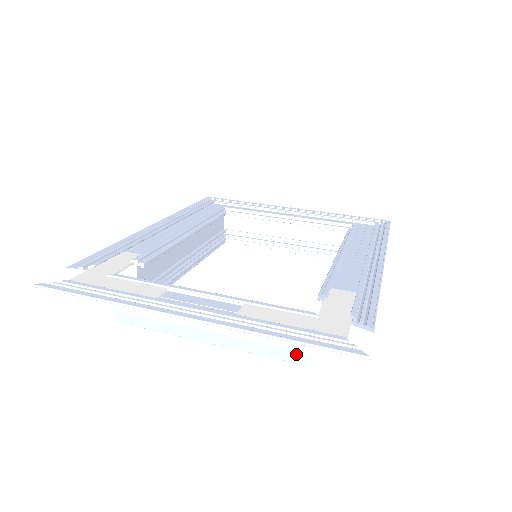
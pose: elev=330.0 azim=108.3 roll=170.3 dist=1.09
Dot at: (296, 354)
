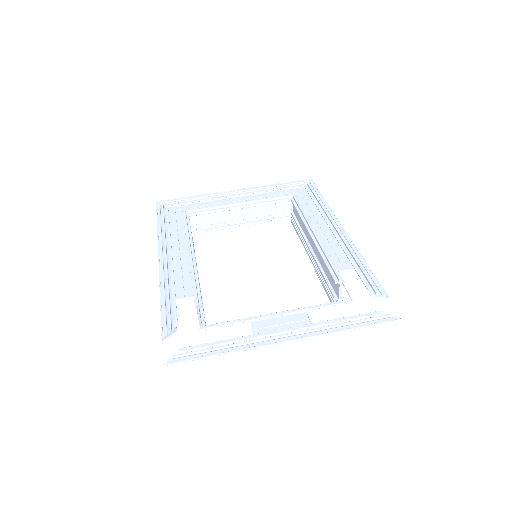
Dot at: occluded
